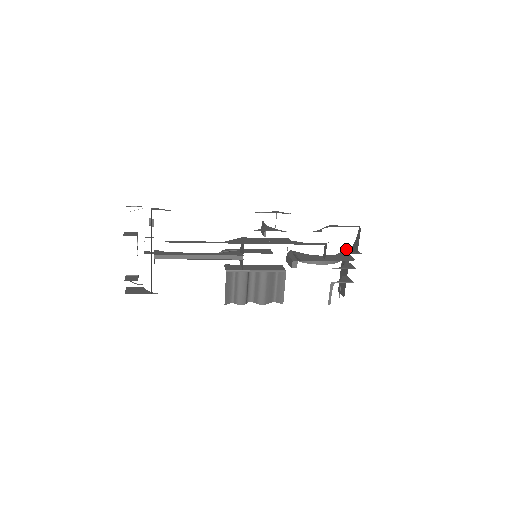
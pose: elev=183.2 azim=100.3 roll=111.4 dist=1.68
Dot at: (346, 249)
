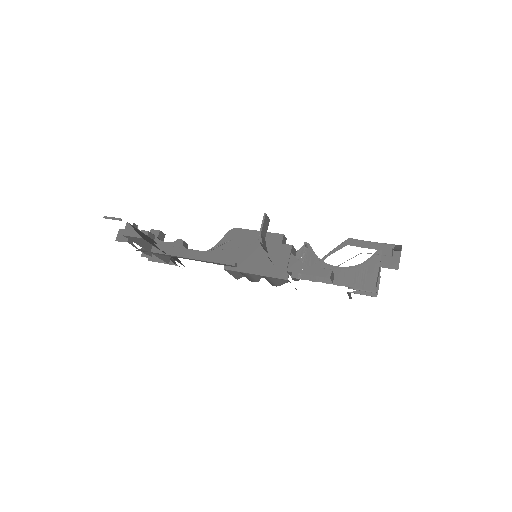
Dot at: occluded
